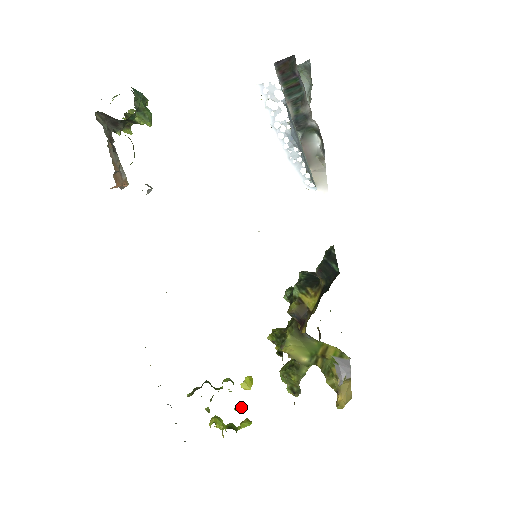
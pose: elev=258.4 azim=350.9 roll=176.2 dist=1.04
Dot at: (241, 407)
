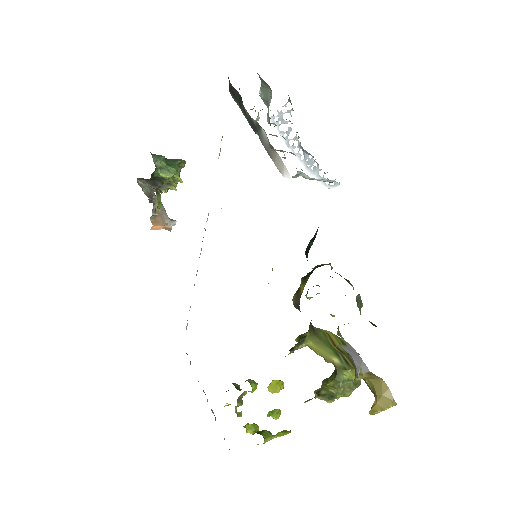
Dot at: (274, 414)
